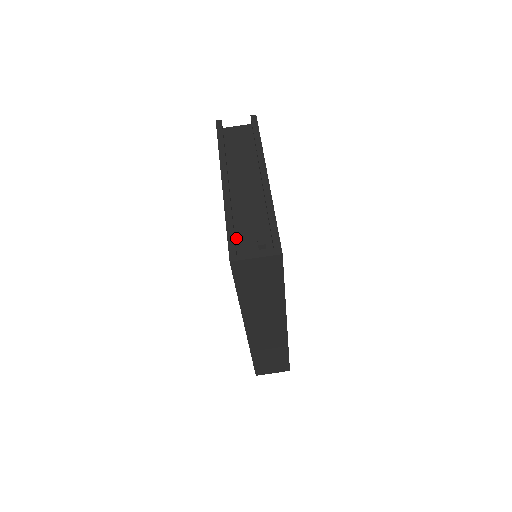
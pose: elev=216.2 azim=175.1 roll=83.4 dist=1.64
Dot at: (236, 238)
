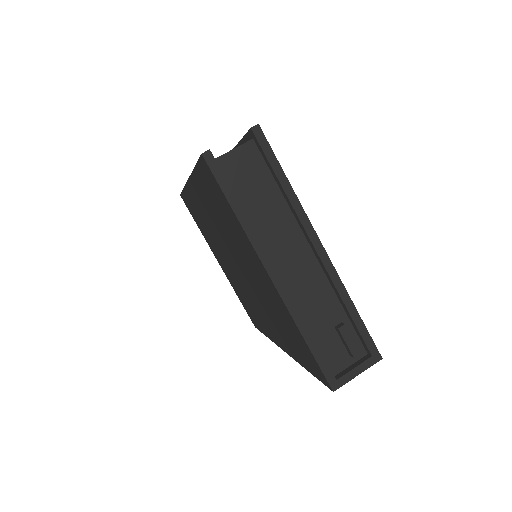
Dot at: (320, 351)
